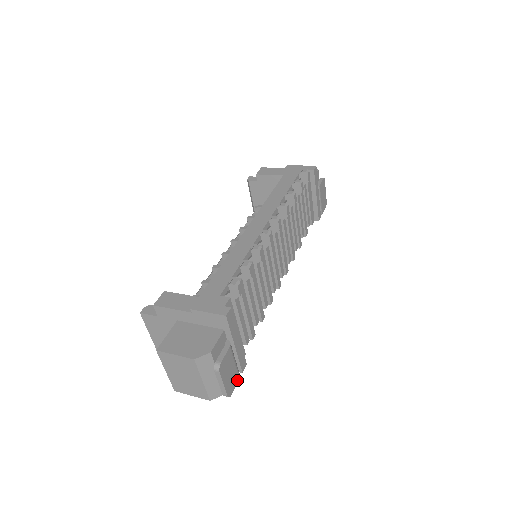
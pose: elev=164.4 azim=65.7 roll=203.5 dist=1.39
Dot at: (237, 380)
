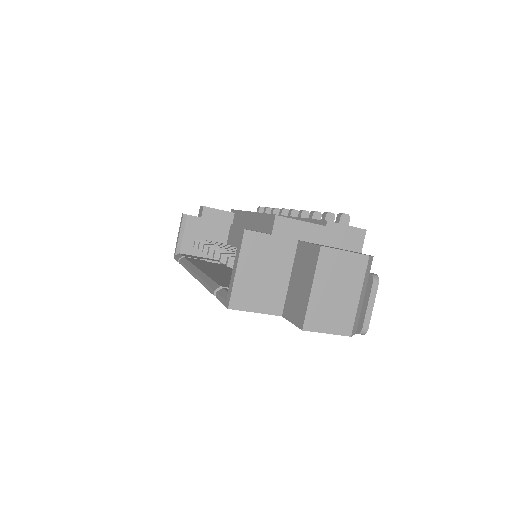
Dot at: occluded
